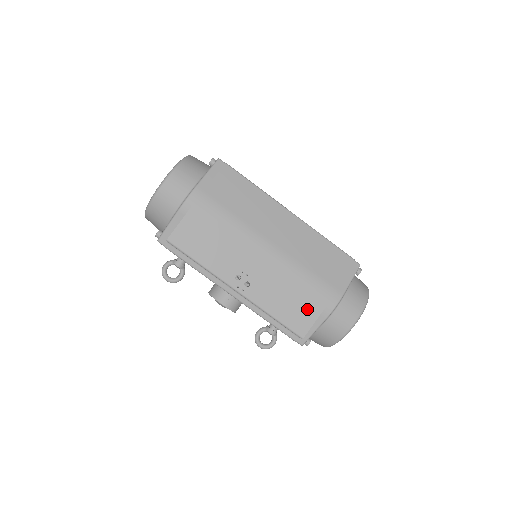
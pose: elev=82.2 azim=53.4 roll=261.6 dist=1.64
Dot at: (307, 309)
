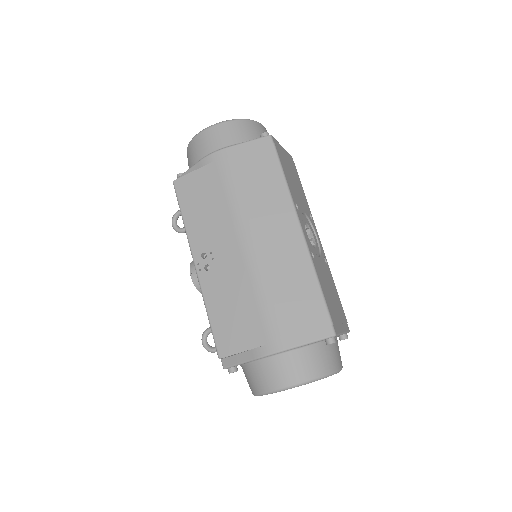
Dot at: (242, 334)
